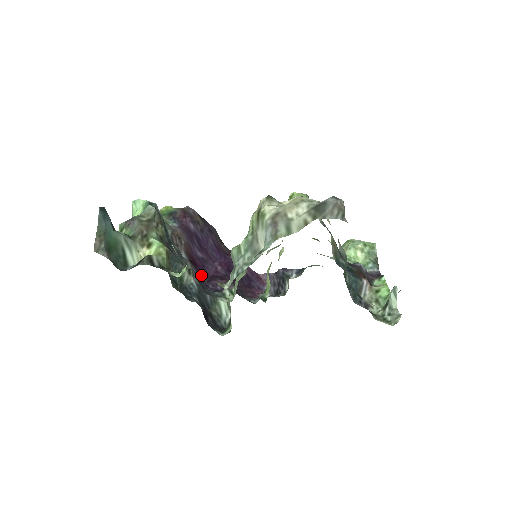
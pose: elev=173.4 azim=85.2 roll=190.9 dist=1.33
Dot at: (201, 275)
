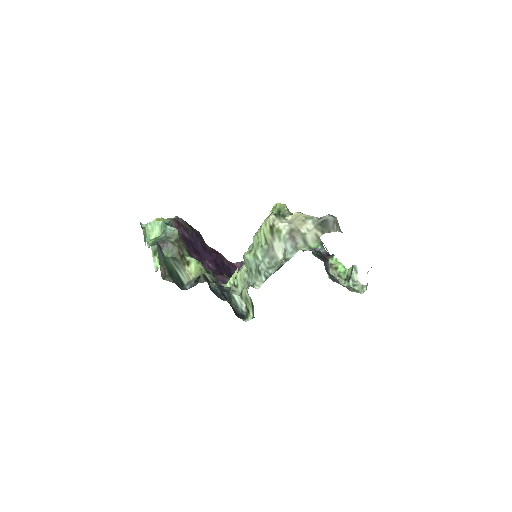
Dot at: occluded
